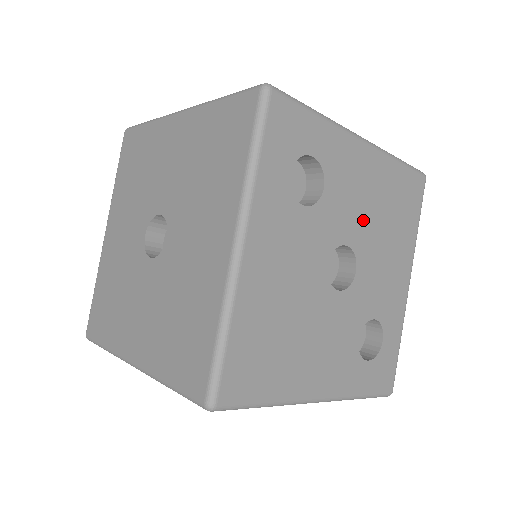
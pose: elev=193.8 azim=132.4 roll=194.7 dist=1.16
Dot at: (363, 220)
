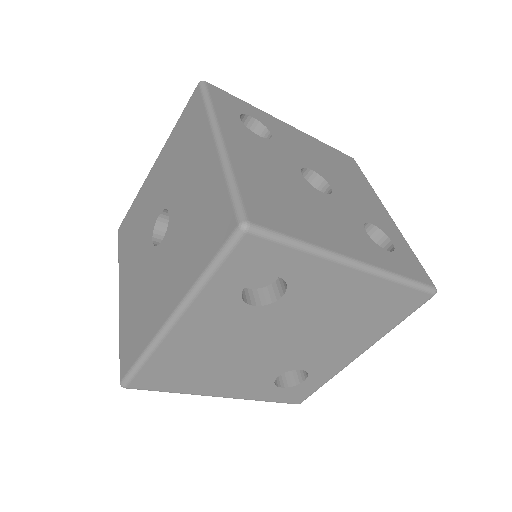
Dot at: (316, 161)
